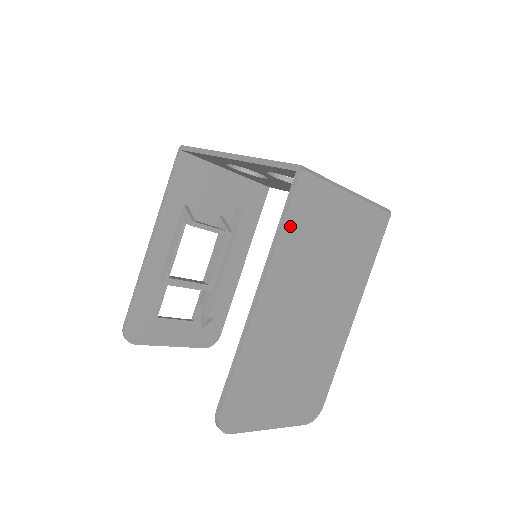
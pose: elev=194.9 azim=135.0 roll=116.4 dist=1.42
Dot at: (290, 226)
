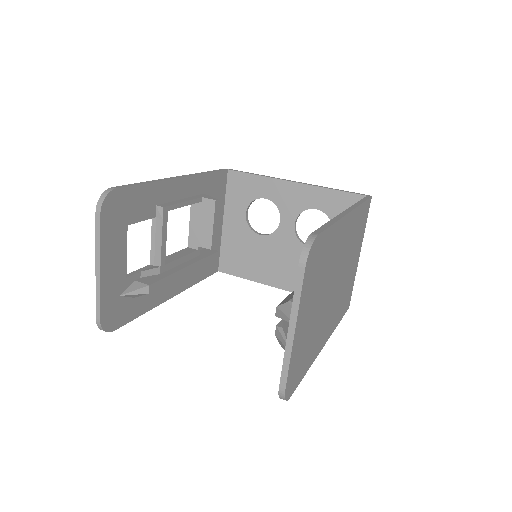
Dot at: (362, 209)
